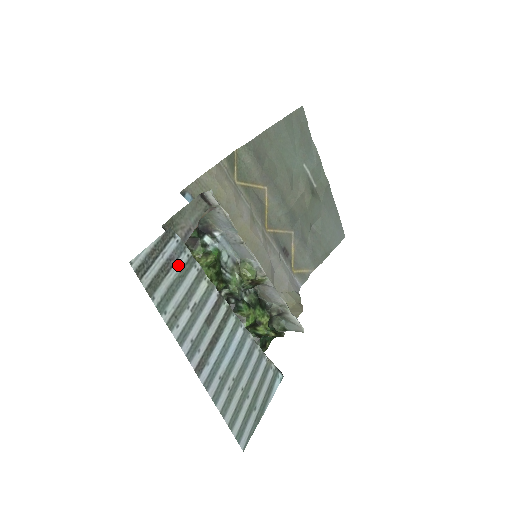
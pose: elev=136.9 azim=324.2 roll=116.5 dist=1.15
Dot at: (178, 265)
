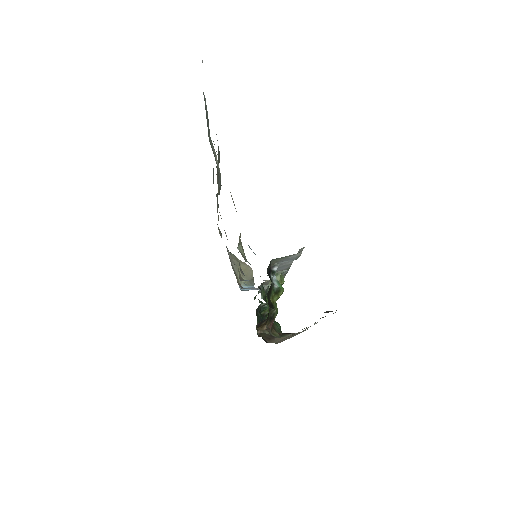
Dot at: occluded
